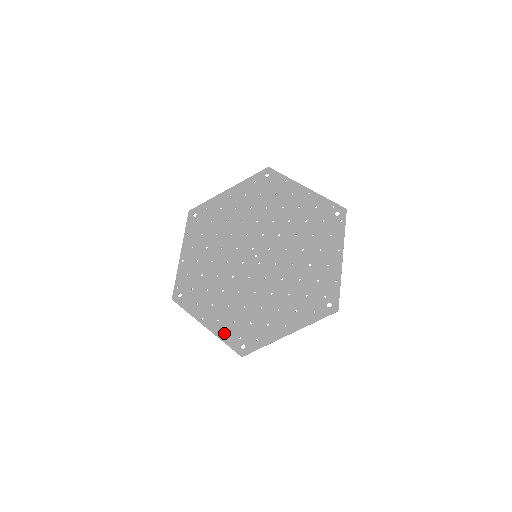
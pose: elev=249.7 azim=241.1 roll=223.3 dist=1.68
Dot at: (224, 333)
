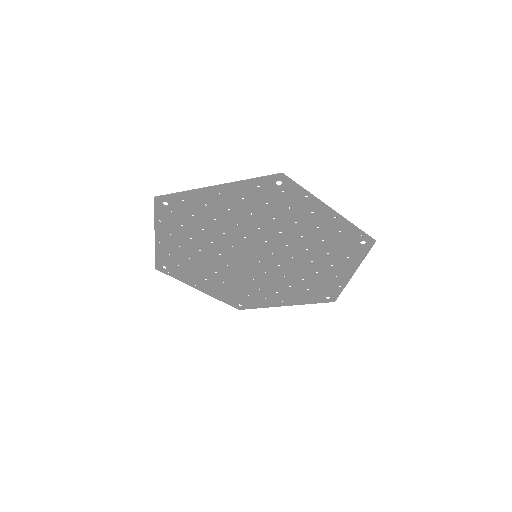
Dot at: (220, 297)
